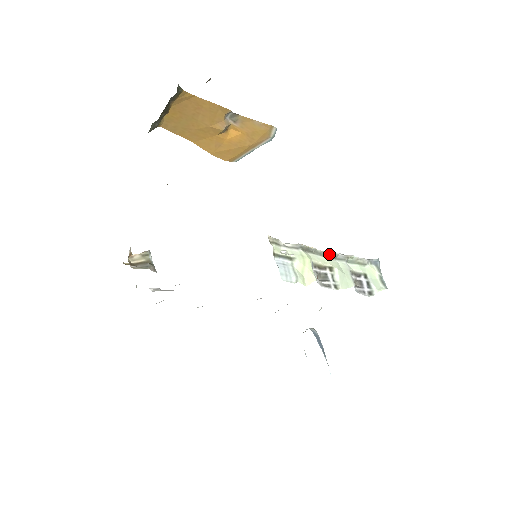
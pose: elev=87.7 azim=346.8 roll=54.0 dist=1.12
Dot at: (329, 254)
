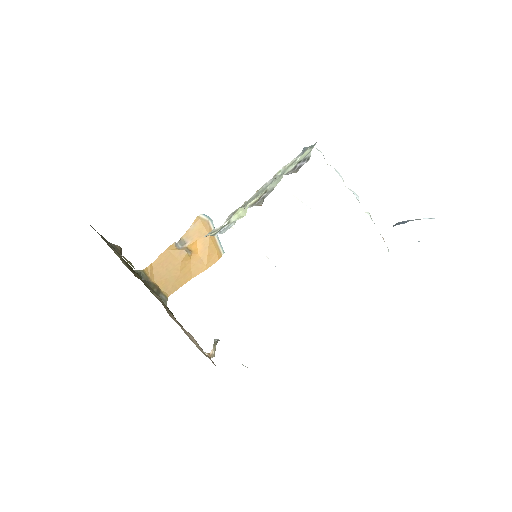
Dot at: (259, 191)
